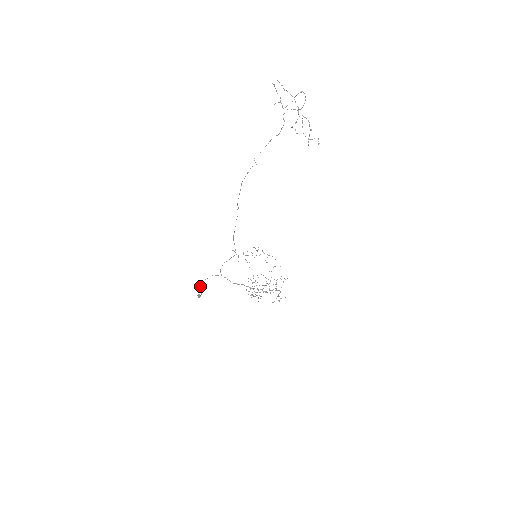
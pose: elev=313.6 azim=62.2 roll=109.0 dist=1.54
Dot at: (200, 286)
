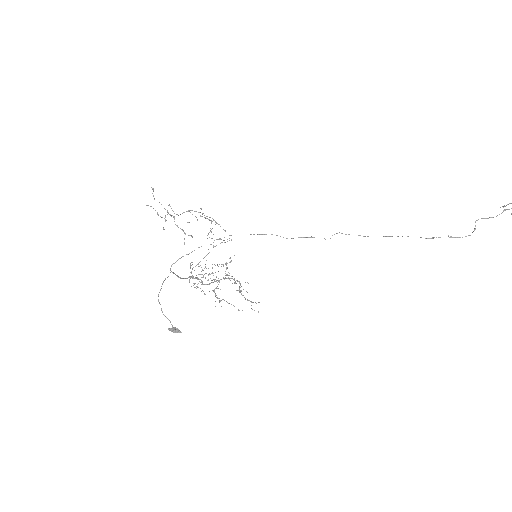
Dot at: occluded
